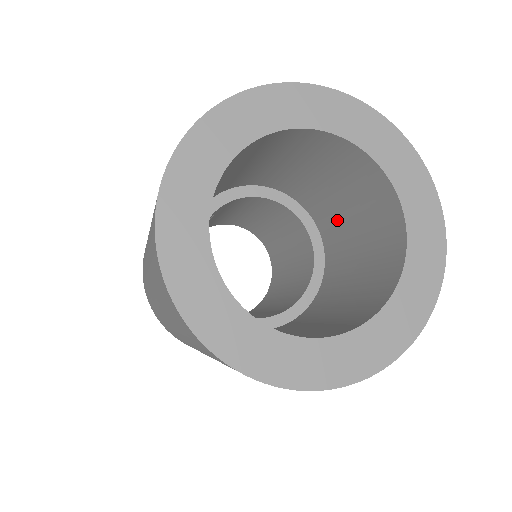
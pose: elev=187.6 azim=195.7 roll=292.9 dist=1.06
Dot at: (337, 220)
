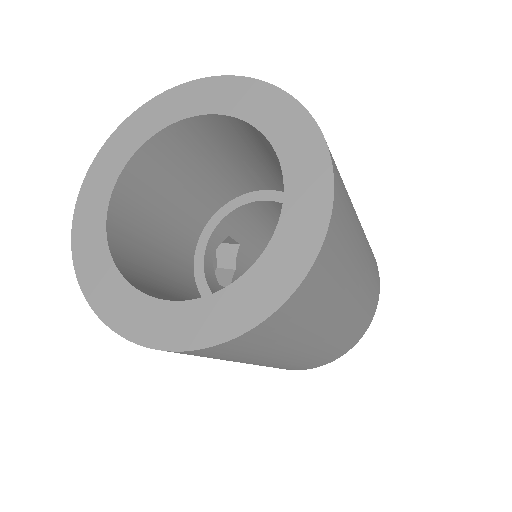
Dot at: occluded
